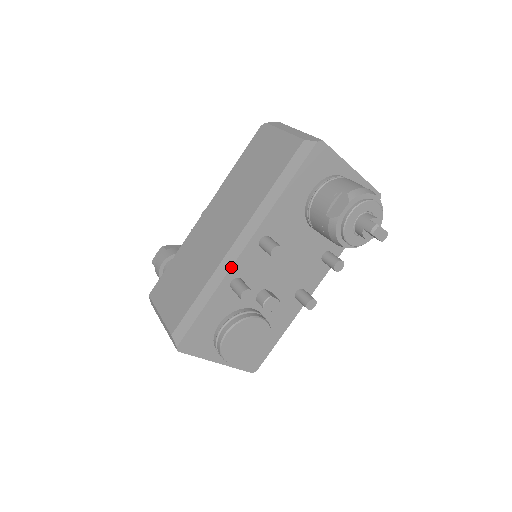
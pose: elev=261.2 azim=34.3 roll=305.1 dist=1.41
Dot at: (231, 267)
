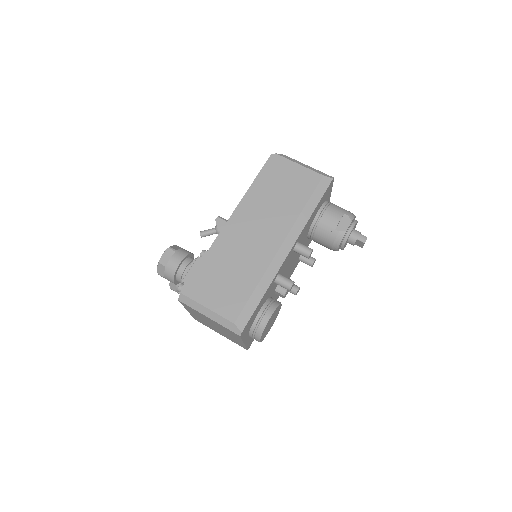
Dot at: (281, 265)
